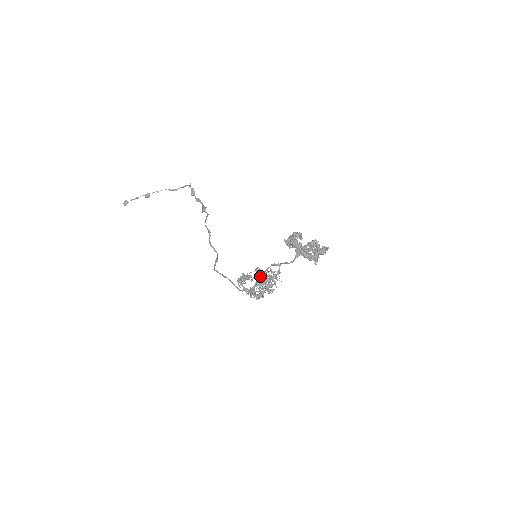
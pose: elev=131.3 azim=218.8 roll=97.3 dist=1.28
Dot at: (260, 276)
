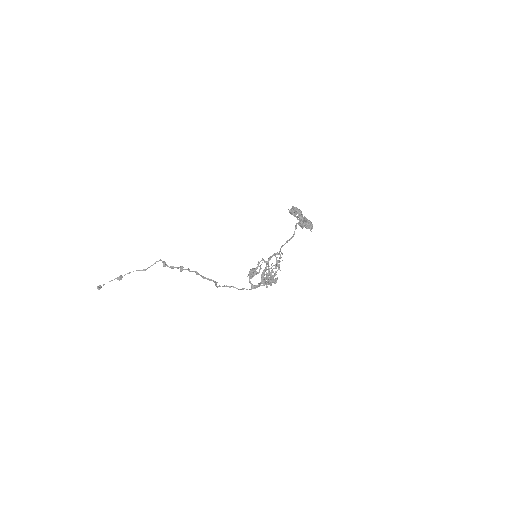
Dot at: occluded
